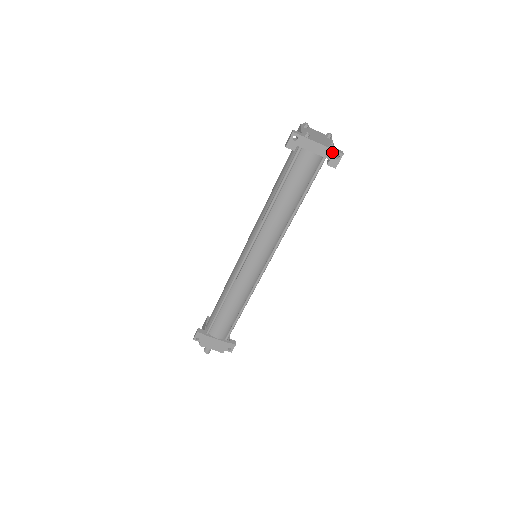
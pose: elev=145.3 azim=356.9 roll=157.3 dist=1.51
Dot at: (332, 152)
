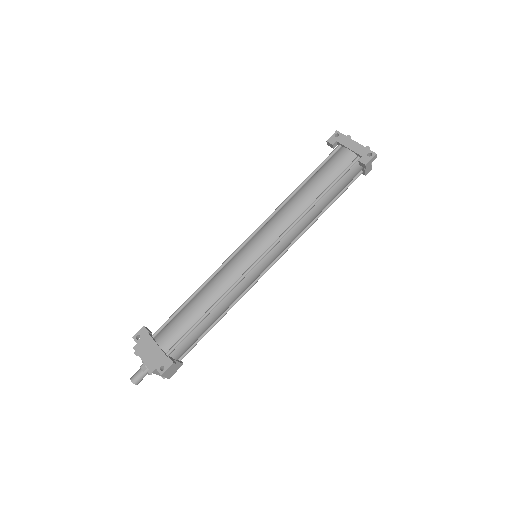
Dot at: (366, 151)
